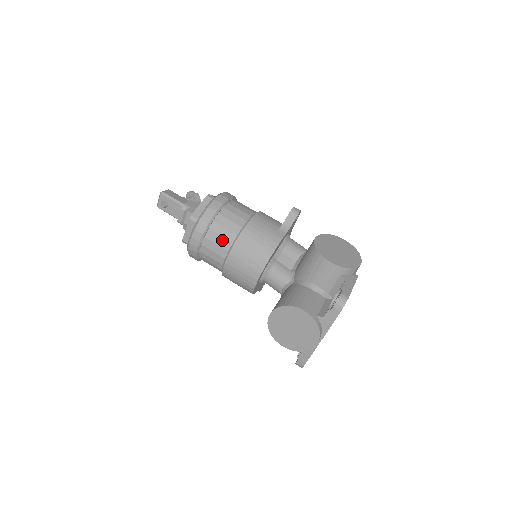
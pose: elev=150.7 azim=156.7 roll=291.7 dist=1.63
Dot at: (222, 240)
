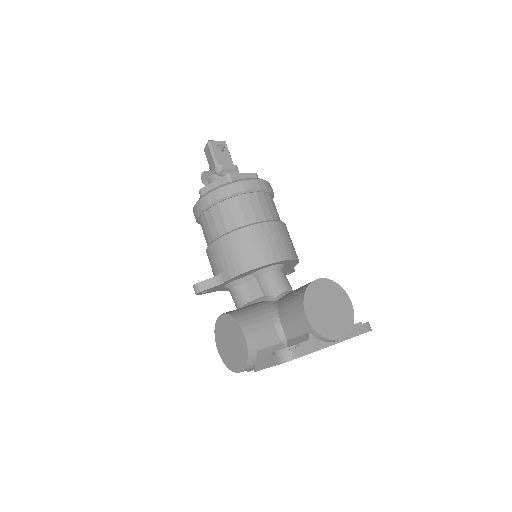
Dot at: (273, 210)
